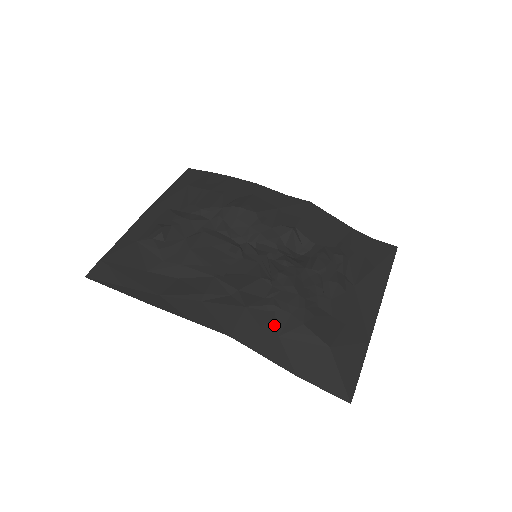
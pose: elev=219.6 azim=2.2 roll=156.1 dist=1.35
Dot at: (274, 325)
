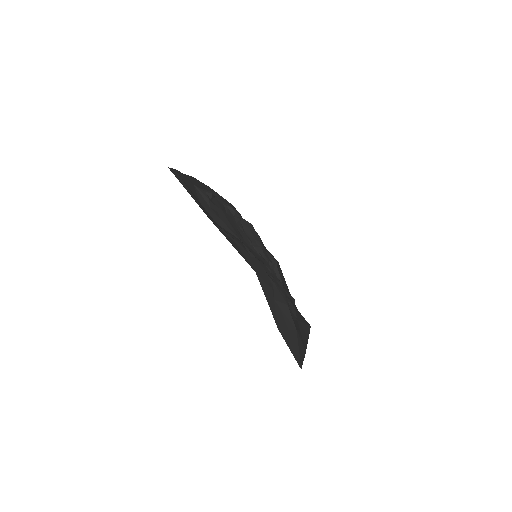
Dot at: (273, 291)
